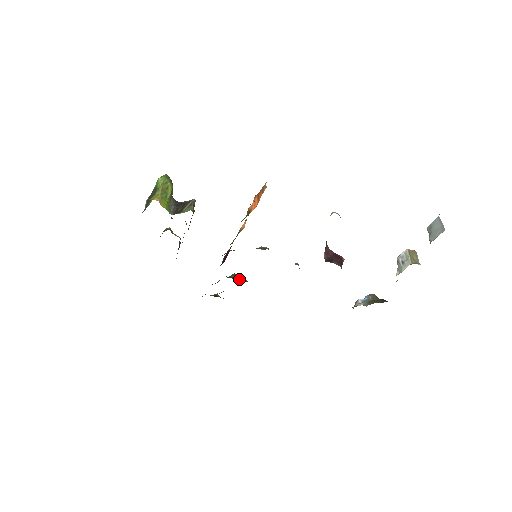
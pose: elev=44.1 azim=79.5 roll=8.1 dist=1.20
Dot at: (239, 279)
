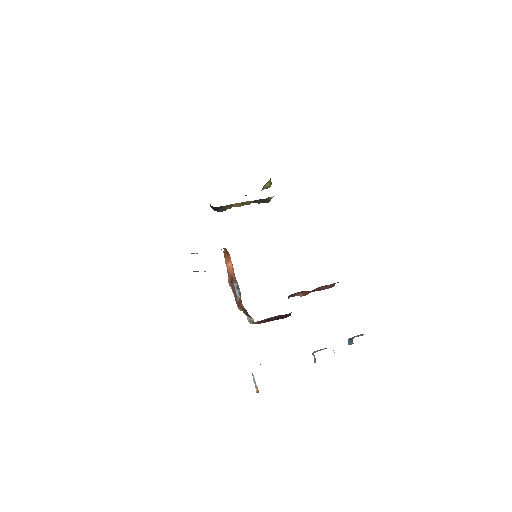
Dot at: occluded
